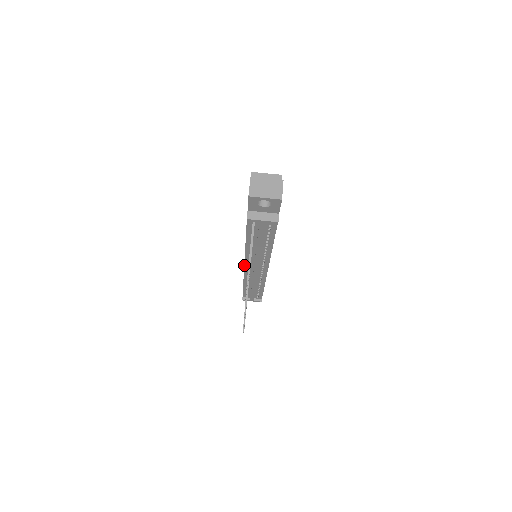
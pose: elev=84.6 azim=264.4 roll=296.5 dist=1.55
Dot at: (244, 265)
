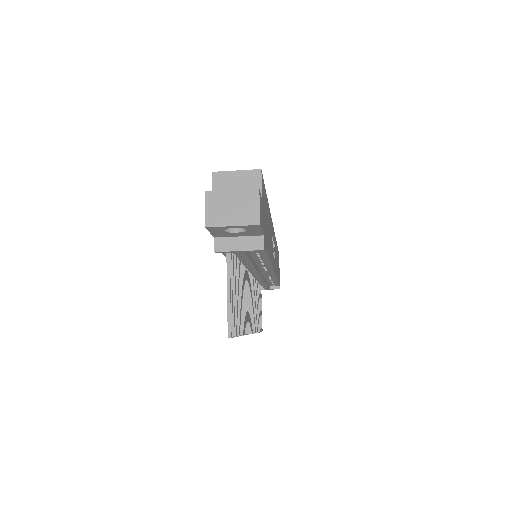
Dot at: occluded
